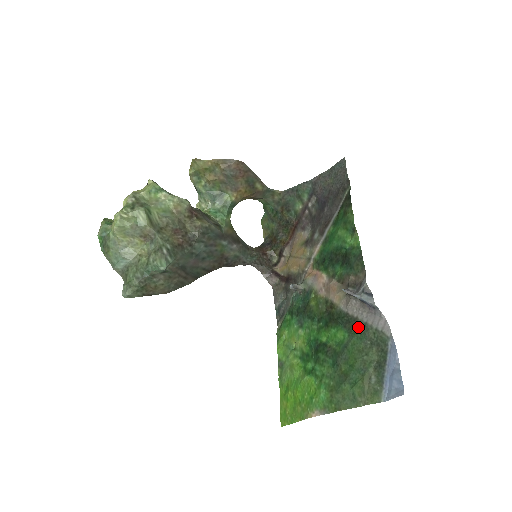
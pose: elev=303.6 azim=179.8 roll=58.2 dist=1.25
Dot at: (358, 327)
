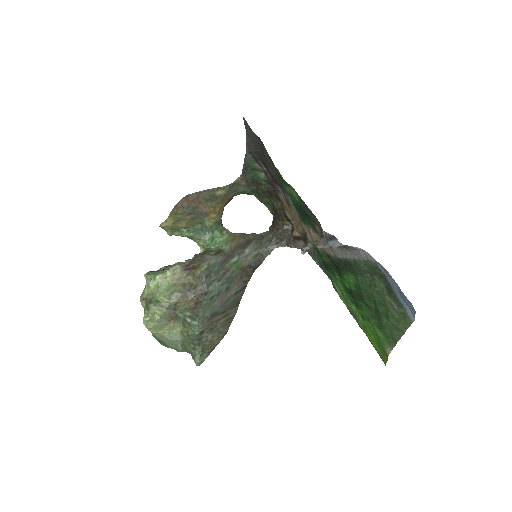
Dot at: (353, 266)
